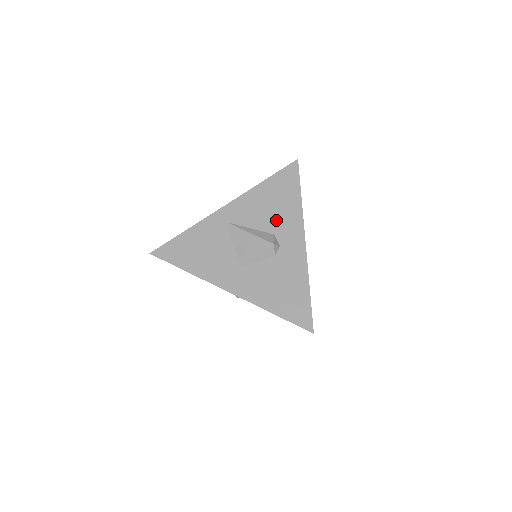
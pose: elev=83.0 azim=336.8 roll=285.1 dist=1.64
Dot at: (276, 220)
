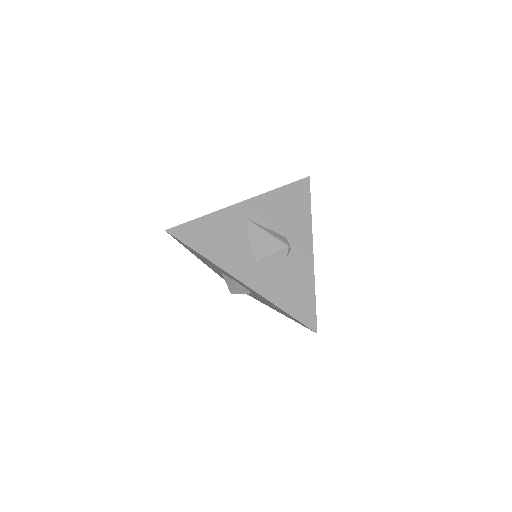
Dot at: (289, 225)
